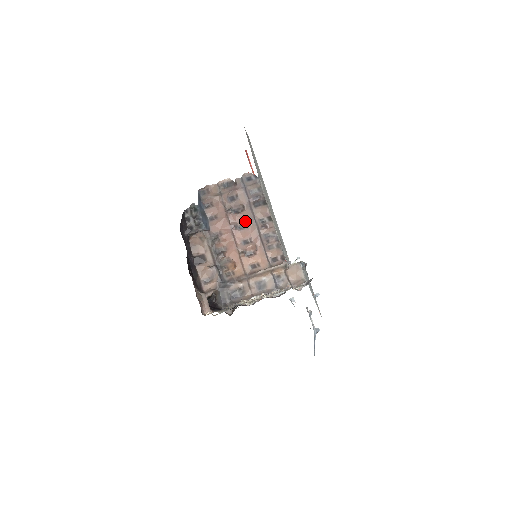
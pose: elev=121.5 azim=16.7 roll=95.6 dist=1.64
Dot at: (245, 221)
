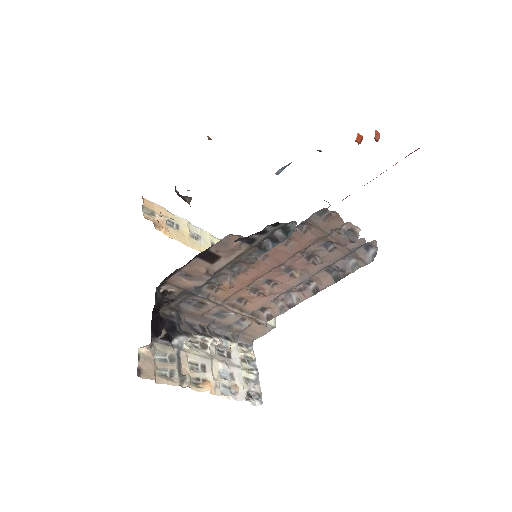
Dot at: (299, 273)
